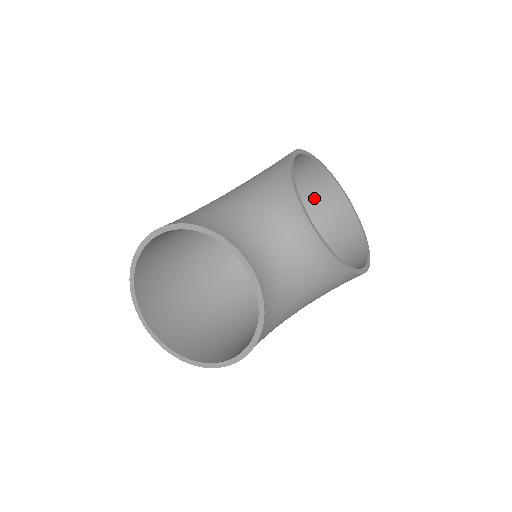
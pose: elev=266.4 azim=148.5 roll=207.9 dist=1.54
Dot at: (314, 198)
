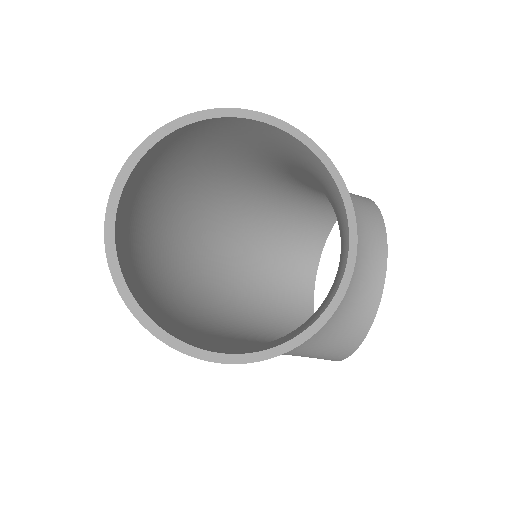
Dot at: (291, 254)
